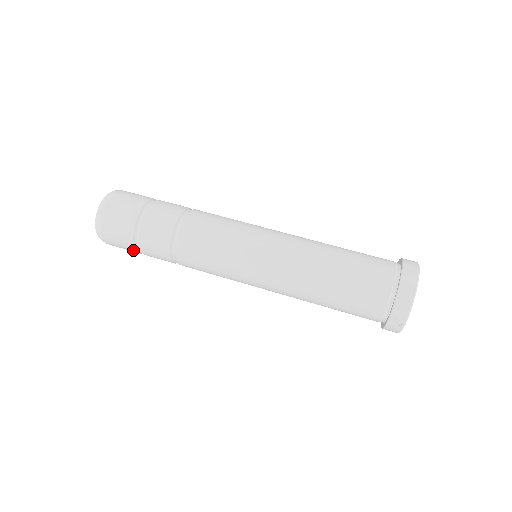
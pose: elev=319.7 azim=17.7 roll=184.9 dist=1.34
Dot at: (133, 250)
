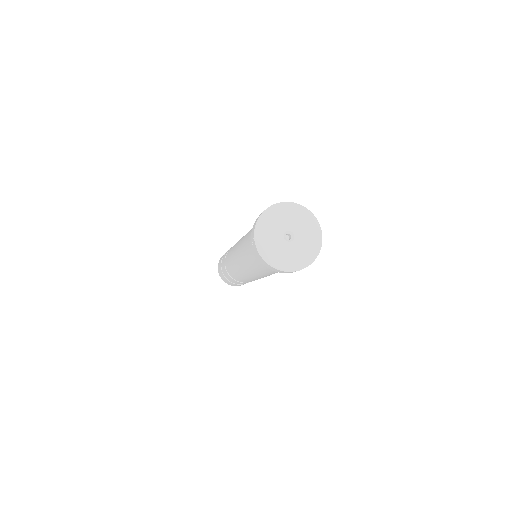
Dot at: (224, 276)
